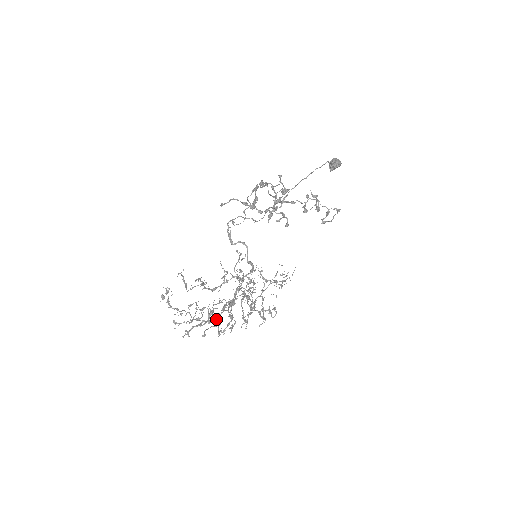
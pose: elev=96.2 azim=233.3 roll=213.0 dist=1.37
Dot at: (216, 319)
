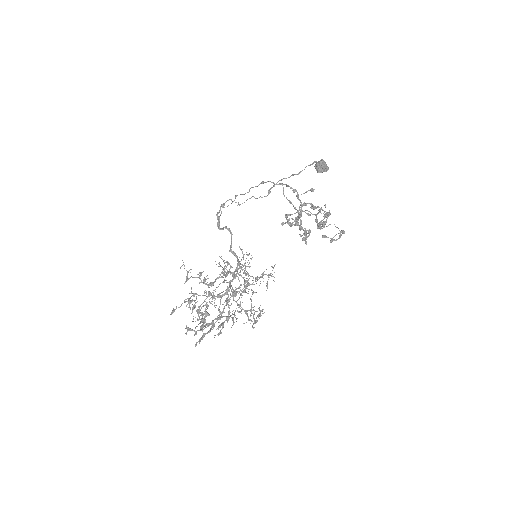
Dot at: (203, 314)
